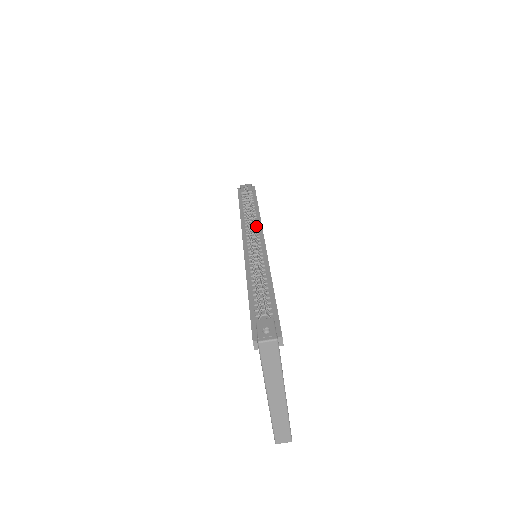
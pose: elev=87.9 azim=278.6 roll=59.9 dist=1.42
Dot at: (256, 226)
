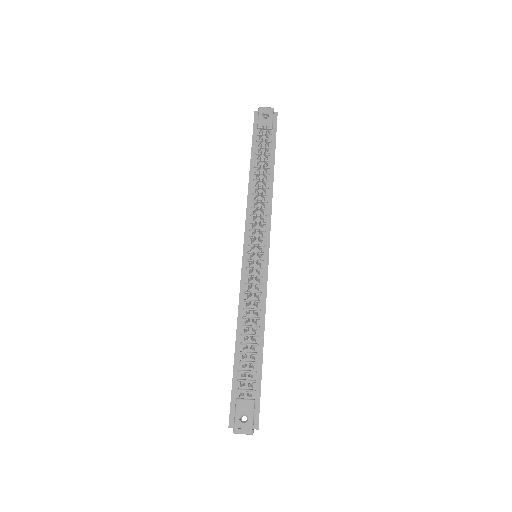
Dot at: (264, 216)
